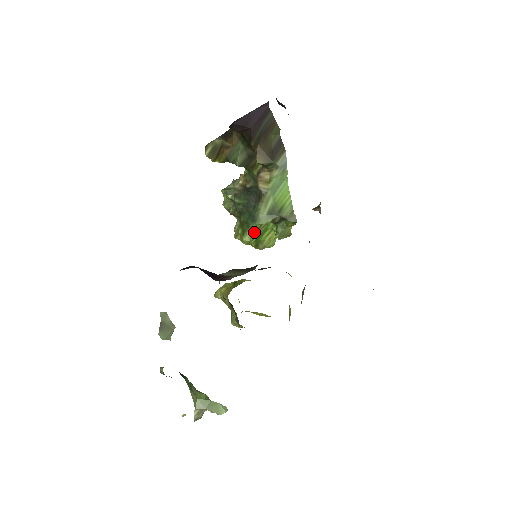
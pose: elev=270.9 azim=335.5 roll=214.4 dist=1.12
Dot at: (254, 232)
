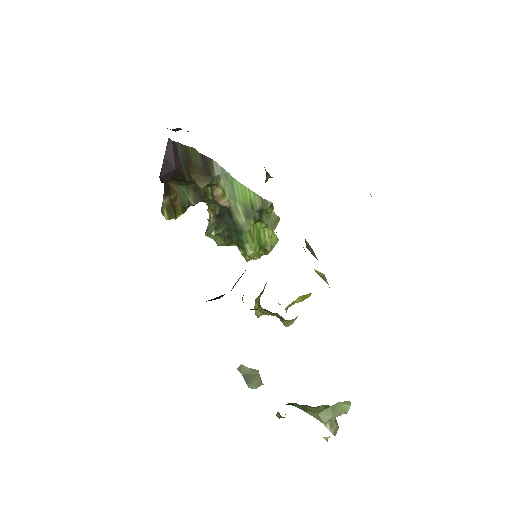
Dot at: (250, 242)
